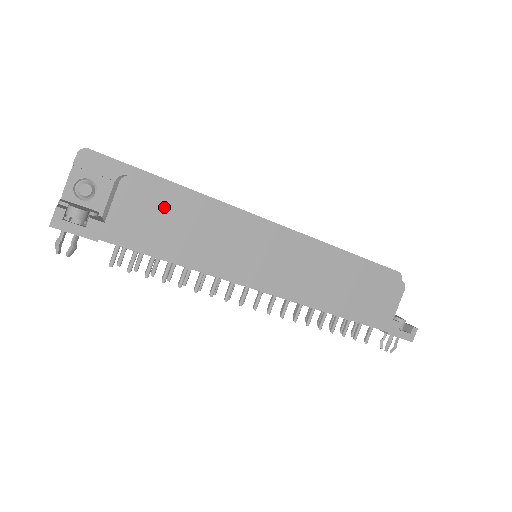
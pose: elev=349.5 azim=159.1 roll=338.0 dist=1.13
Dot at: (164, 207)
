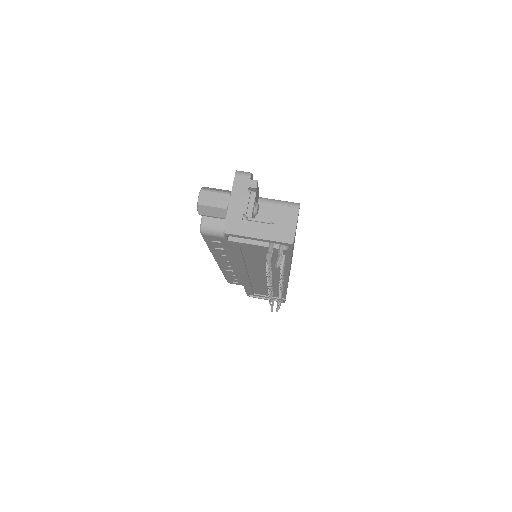
Dot at: occluded
